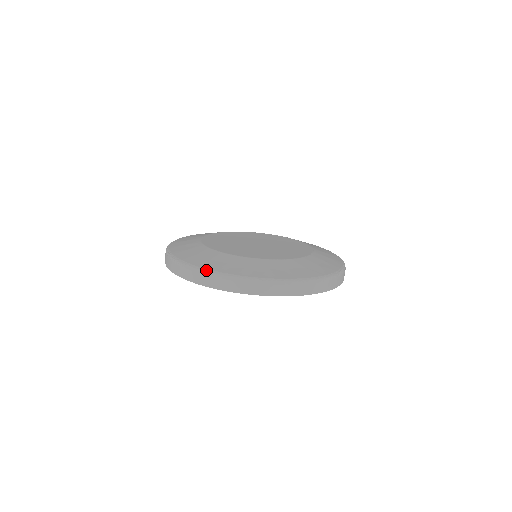
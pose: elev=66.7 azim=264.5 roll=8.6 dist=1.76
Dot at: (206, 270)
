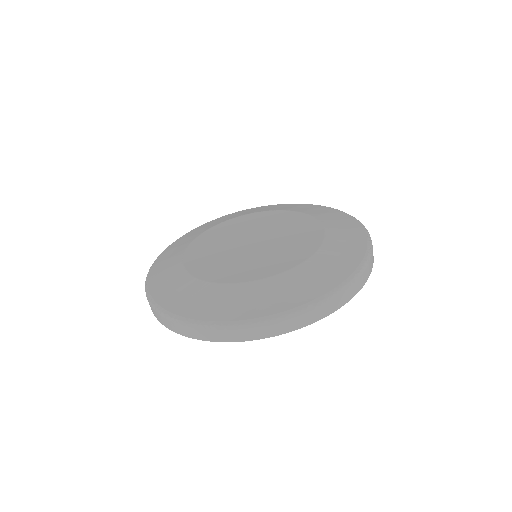
Dot at: (184, 320)
